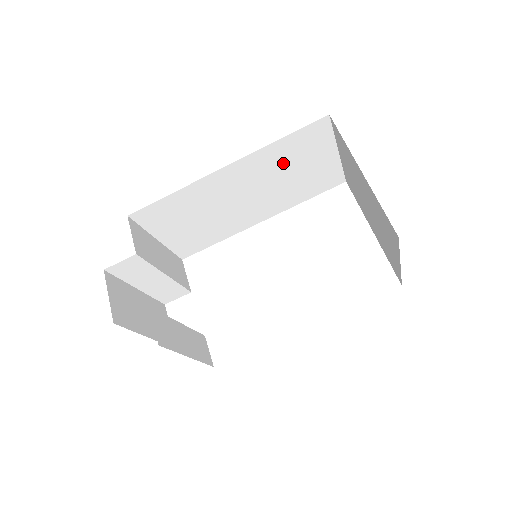
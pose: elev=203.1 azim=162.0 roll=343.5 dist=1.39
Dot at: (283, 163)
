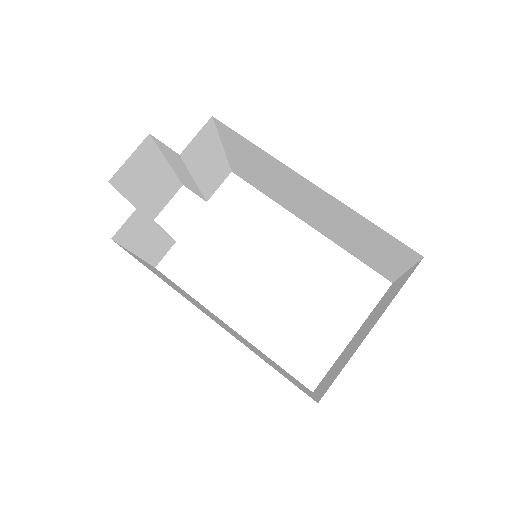
Dot at: (358, 229)
